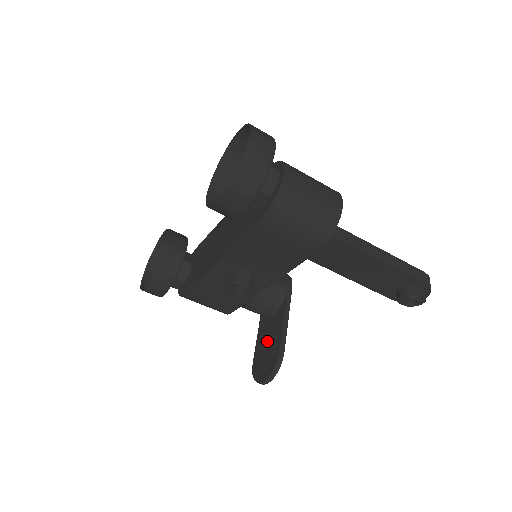
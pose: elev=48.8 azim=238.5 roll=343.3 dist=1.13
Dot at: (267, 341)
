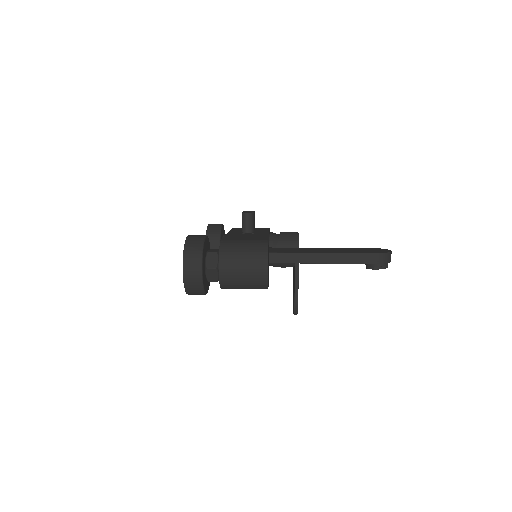
Dot at: (293, 286)
